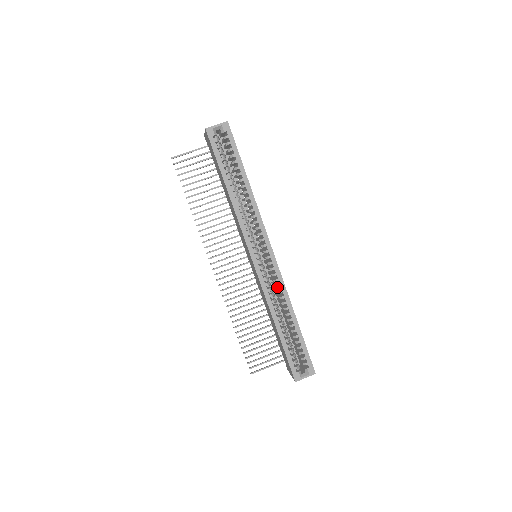
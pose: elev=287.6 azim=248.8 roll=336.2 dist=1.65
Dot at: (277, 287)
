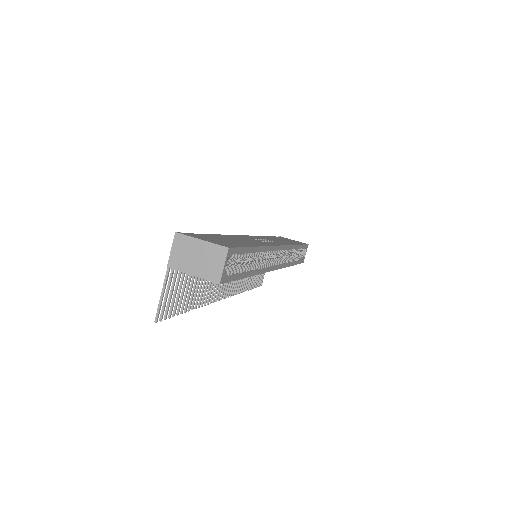
Dot at: occluded
